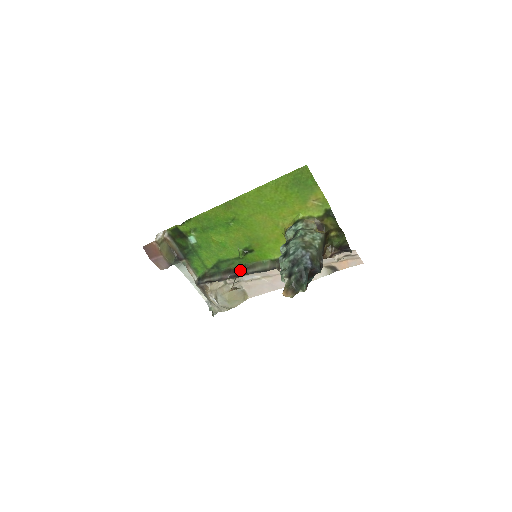
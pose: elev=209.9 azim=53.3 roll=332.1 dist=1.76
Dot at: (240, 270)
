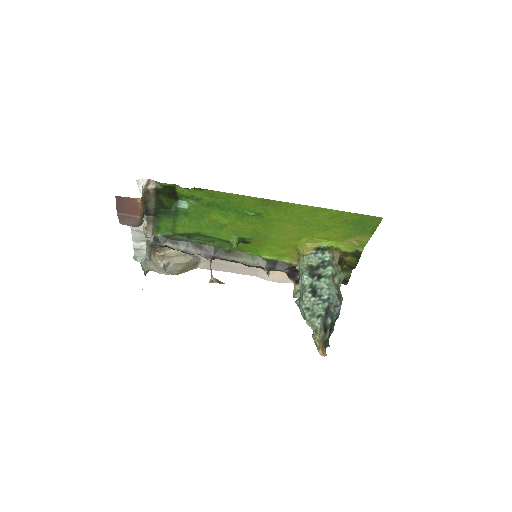
Dot at: (218, 252)
